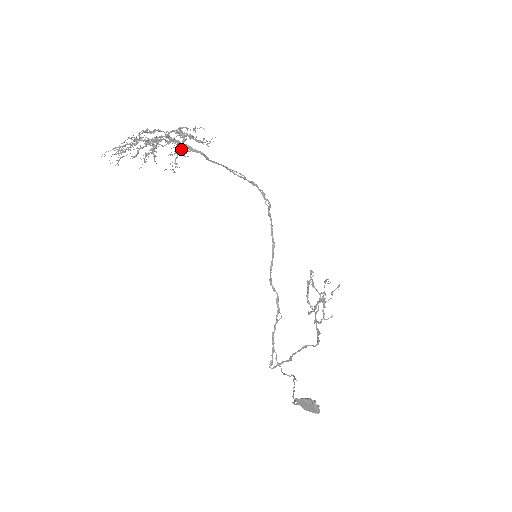
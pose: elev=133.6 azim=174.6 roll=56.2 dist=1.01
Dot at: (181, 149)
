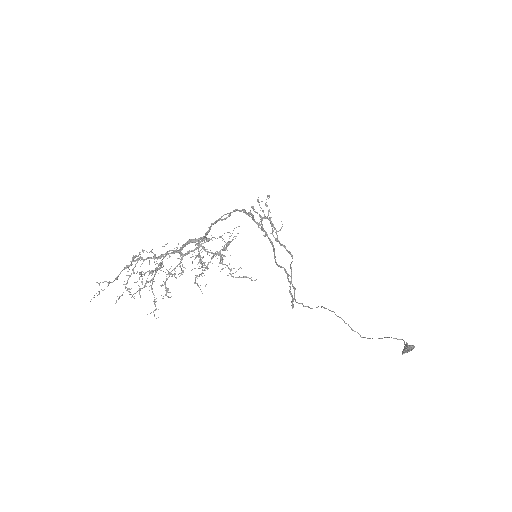
Dot at: (198, 253)
